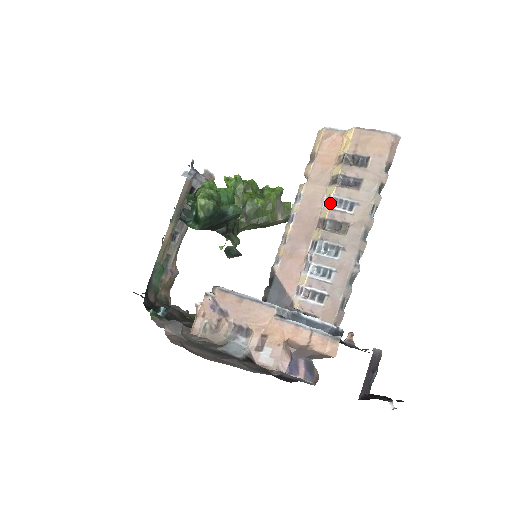
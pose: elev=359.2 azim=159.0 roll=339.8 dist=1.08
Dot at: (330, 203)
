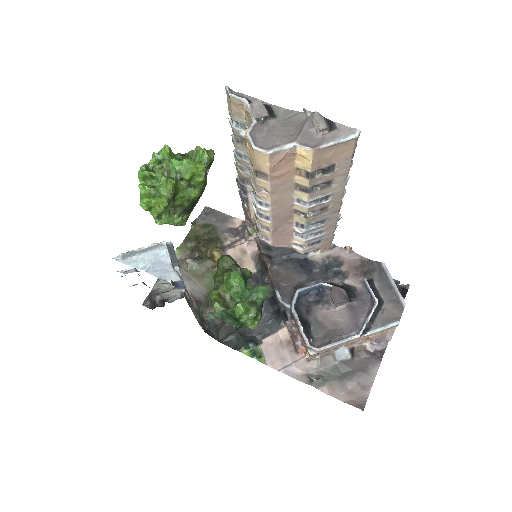
Dot at: (307, 206)
